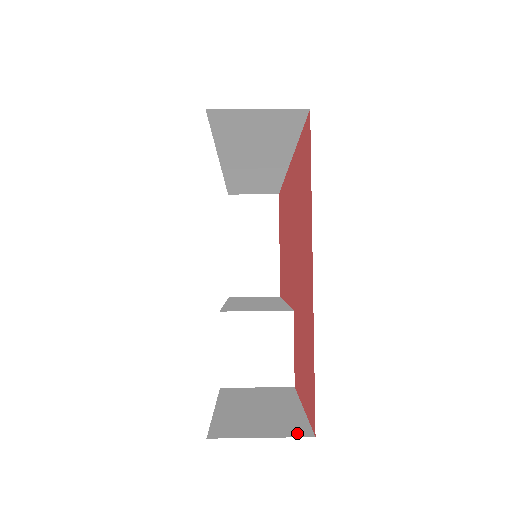
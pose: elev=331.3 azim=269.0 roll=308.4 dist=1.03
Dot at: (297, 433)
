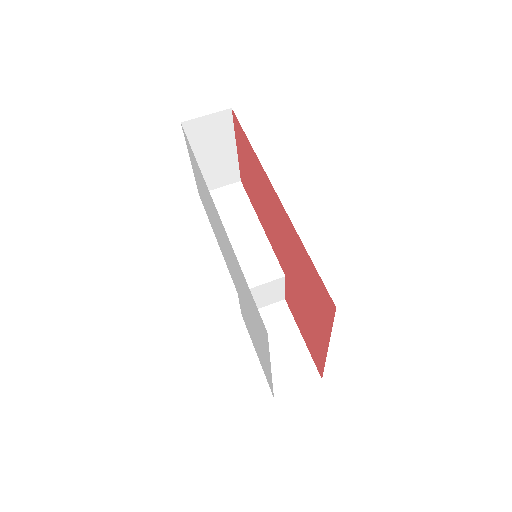
Dot at: (312, 378)
